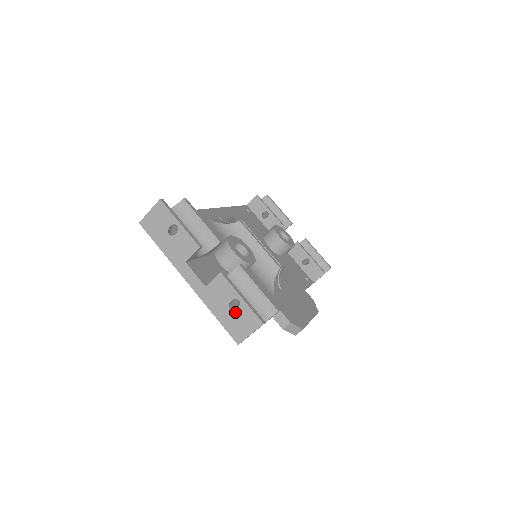
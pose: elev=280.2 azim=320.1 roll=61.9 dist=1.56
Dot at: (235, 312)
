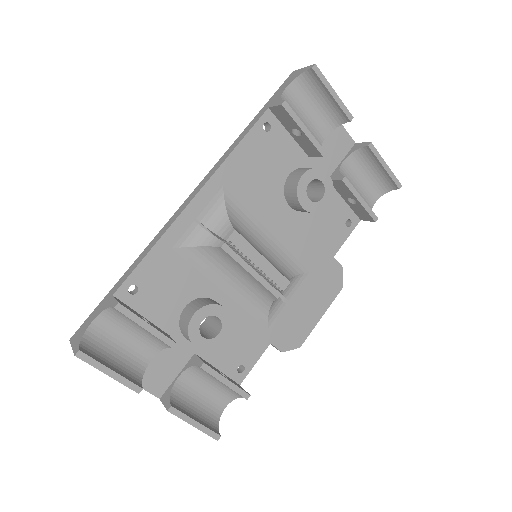
Dot at: occluded
